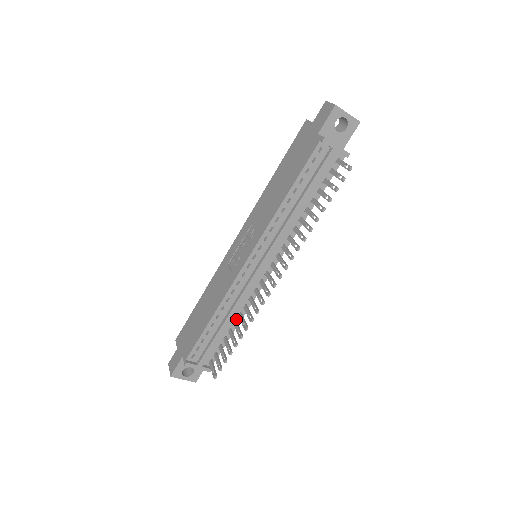
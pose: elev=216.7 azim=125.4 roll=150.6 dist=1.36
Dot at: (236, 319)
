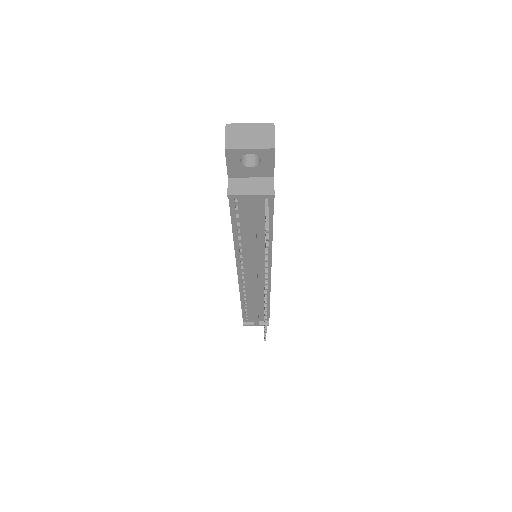
Dot at: occluded
